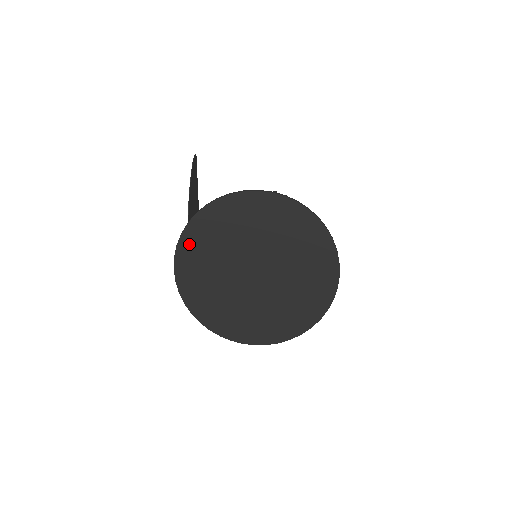
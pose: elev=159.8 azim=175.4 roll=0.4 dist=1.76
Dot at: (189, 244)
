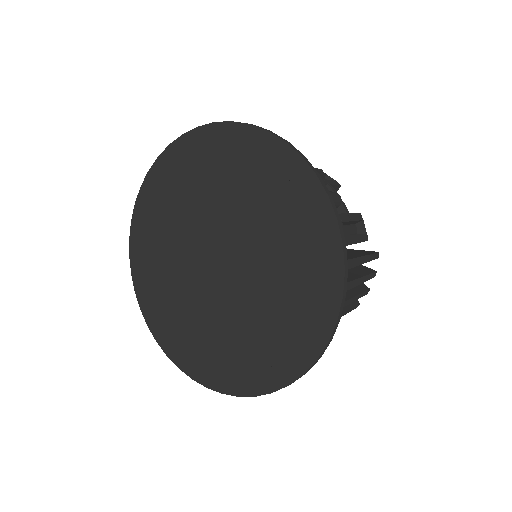
Dot at: (143, 280)
